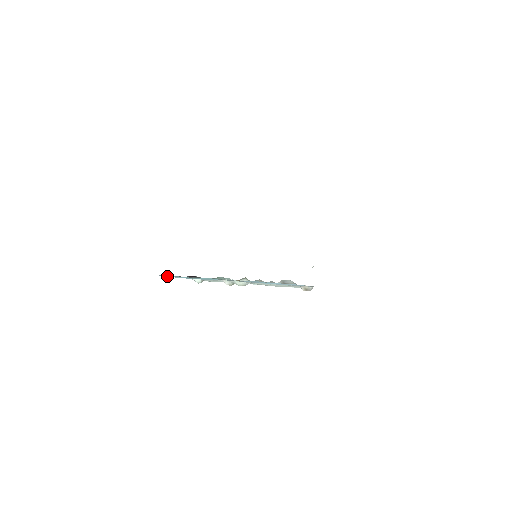
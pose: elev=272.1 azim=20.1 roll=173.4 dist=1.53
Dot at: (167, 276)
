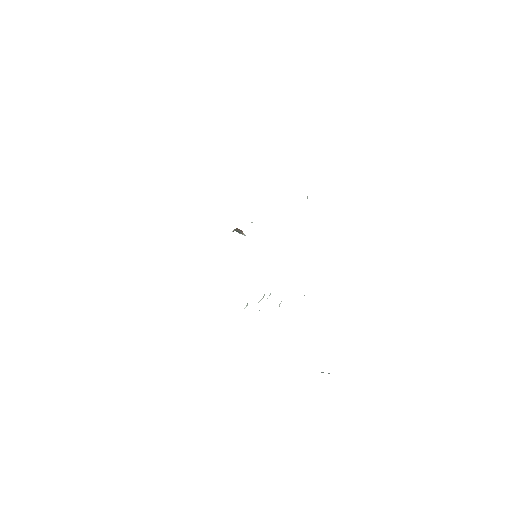
Dot at: occluded
